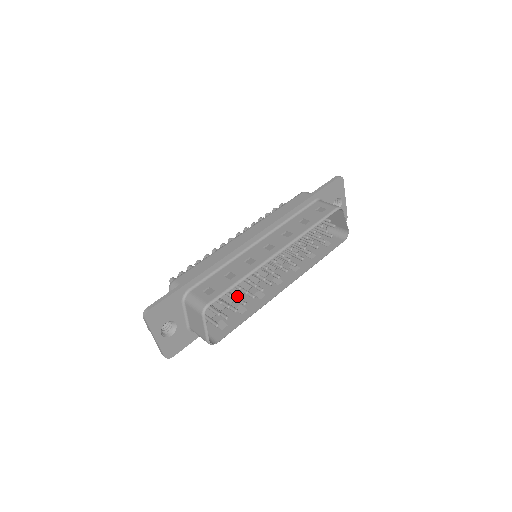
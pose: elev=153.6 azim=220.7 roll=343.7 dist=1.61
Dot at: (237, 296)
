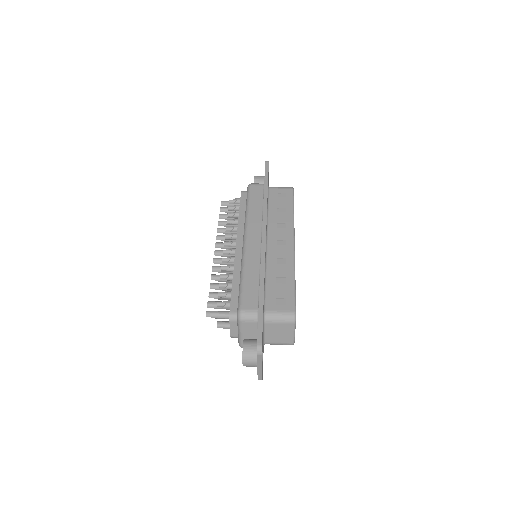
Dot at: occluded
